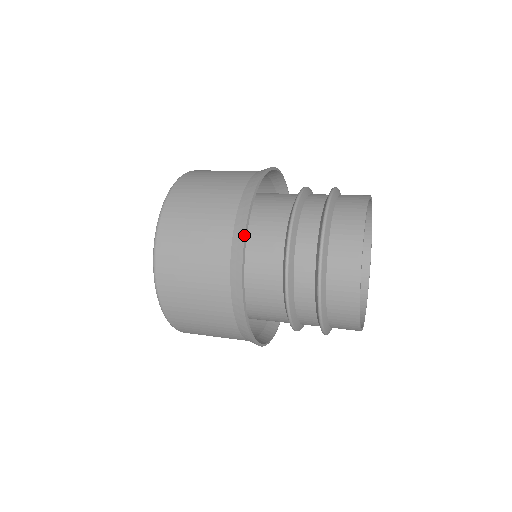
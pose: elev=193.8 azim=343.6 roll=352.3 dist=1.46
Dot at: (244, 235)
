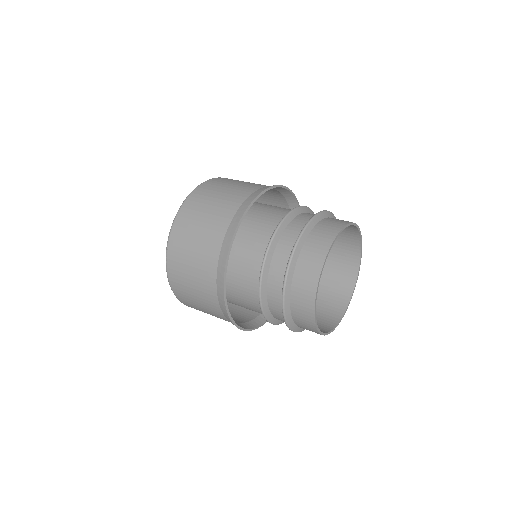
Dot at: (224, 304)
